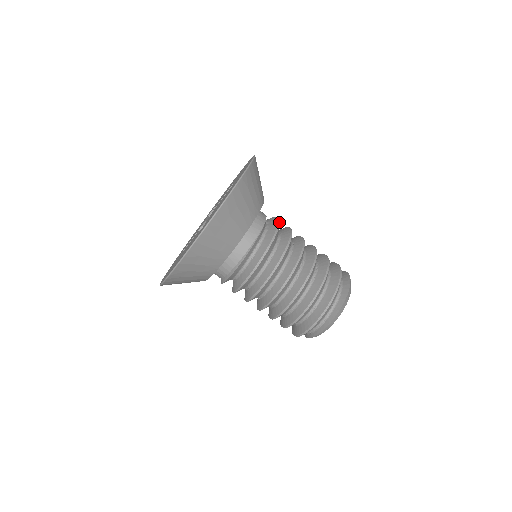
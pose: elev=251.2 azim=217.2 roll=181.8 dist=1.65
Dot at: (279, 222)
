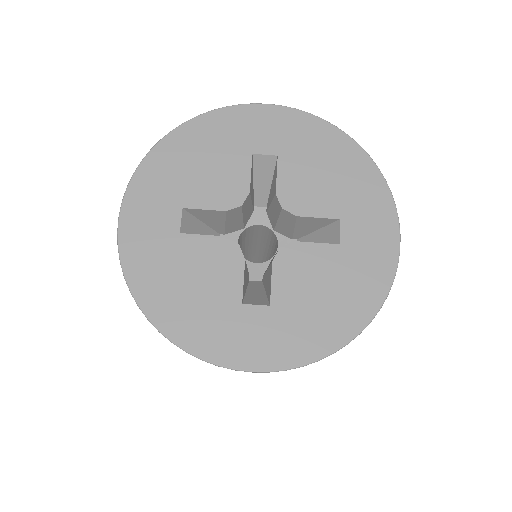
Dot at: occluded
